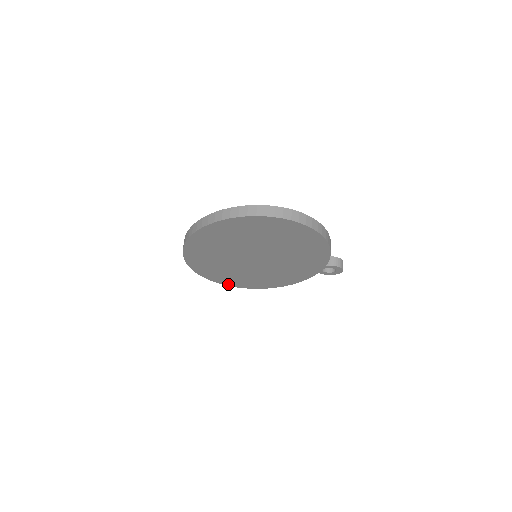
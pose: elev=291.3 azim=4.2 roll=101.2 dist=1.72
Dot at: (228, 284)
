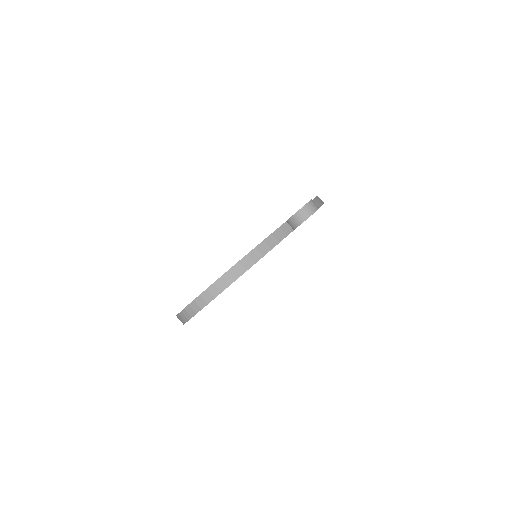
Dot at: occluded
